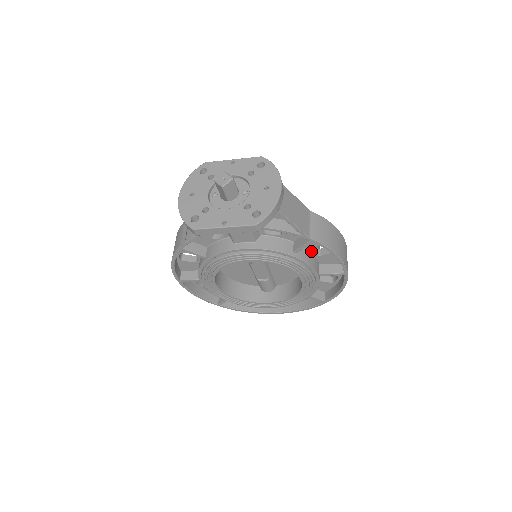
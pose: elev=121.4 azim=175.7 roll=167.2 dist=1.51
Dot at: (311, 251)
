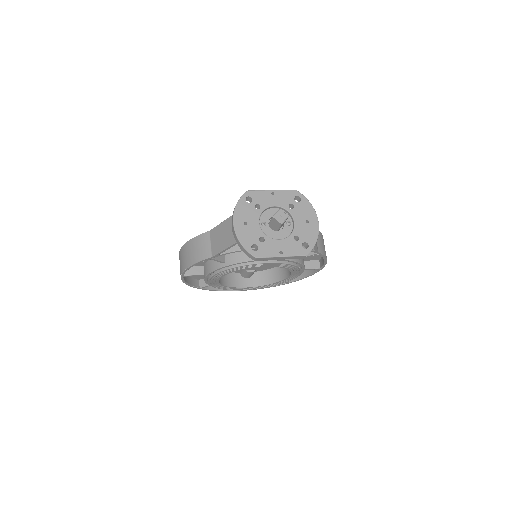
Dot at: occluded
